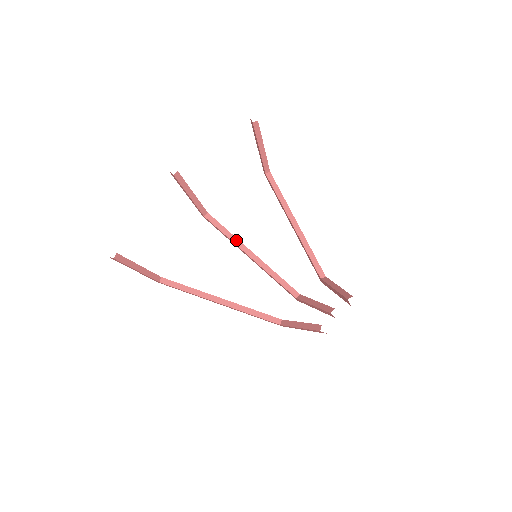
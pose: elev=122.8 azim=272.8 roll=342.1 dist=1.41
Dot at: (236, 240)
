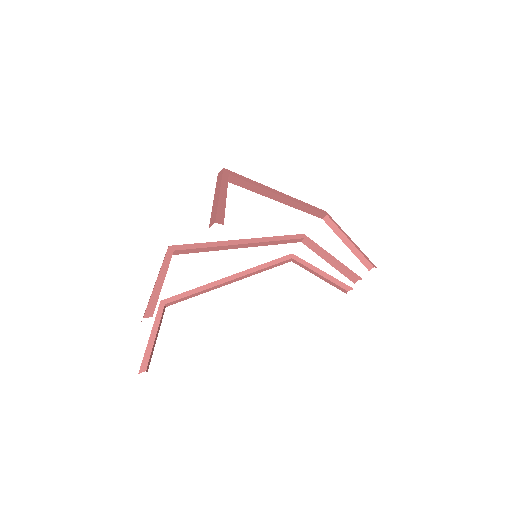
Dot at: (222, 248)
